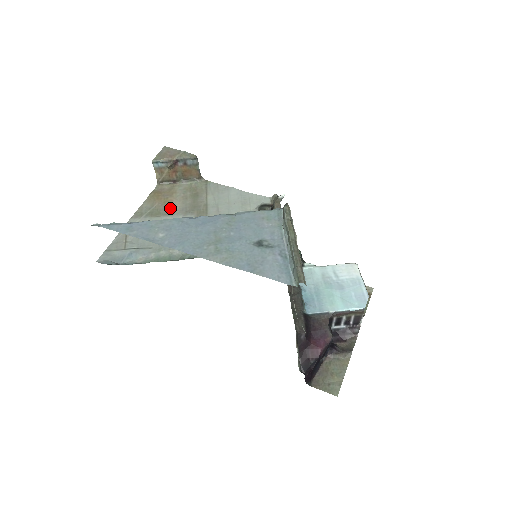
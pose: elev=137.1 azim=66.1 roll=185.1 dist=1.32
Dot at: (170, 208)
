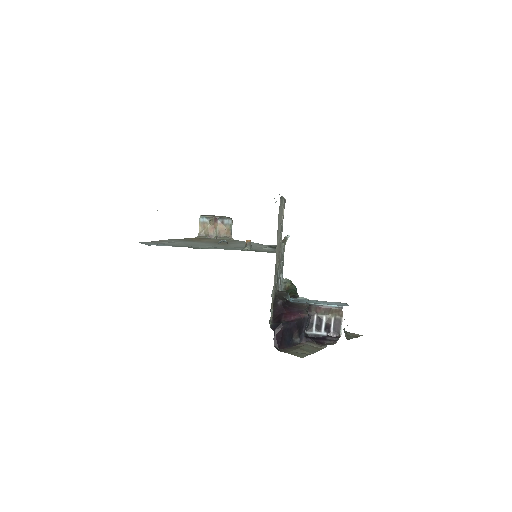
Dot at: (201, 241)
